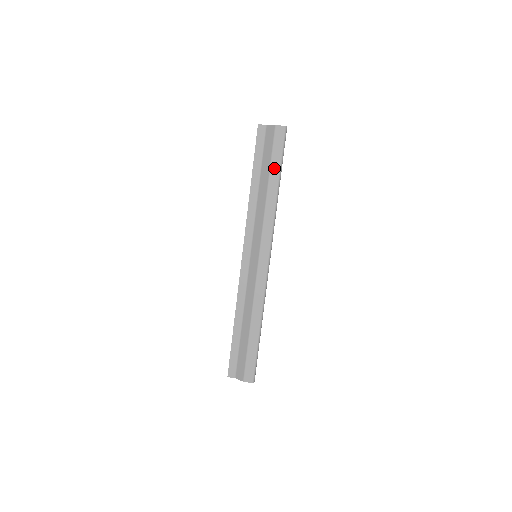
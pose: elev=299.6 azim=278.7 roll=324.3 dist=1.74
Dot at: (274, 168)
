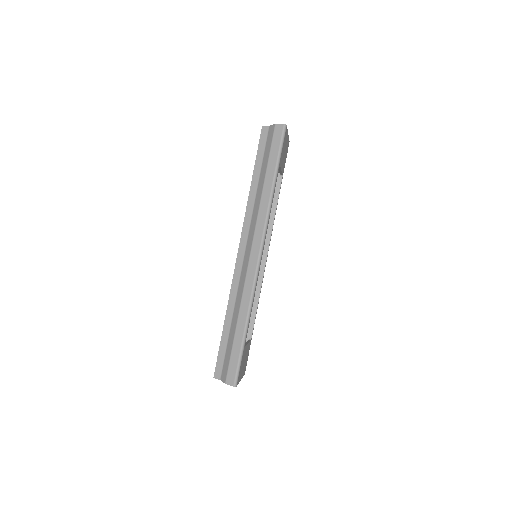
Dot at: (271, 165)
